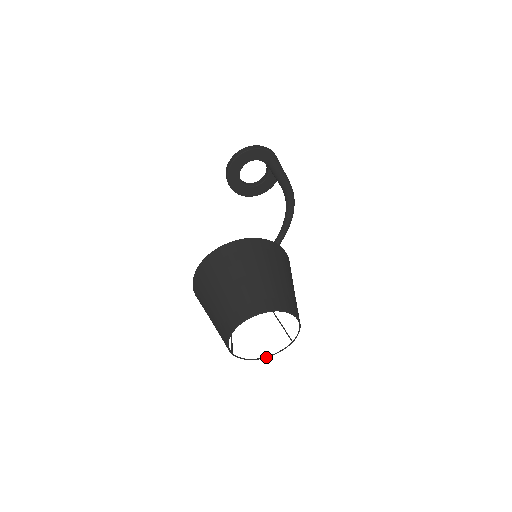
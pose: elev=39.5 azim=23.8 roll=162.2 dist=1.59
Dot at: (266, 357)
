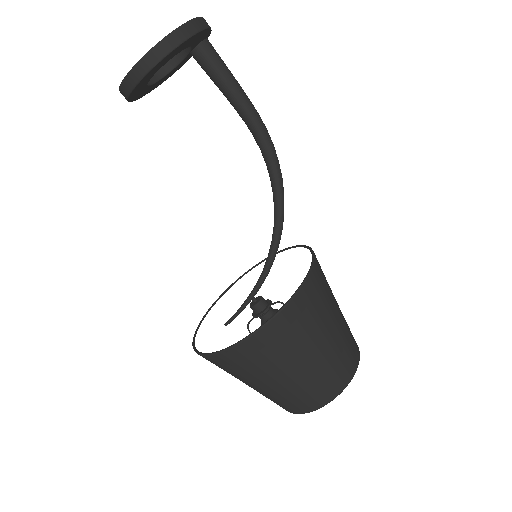
Dot at: occluded
